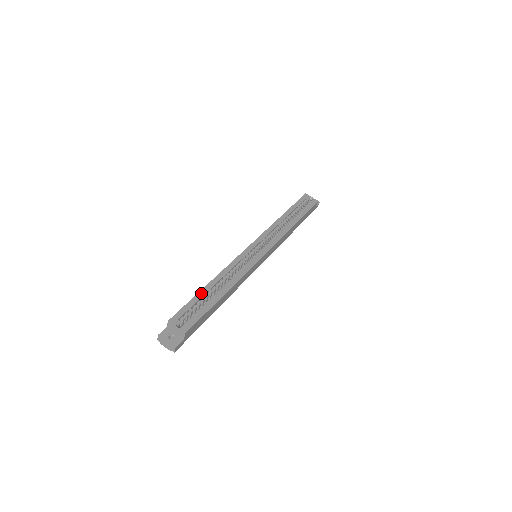
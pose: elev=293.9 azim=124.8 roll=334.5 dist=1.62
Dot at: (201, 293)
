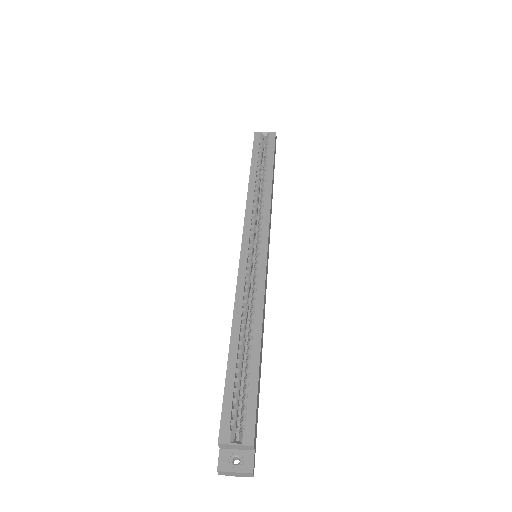
Dot at: (231, 365)
